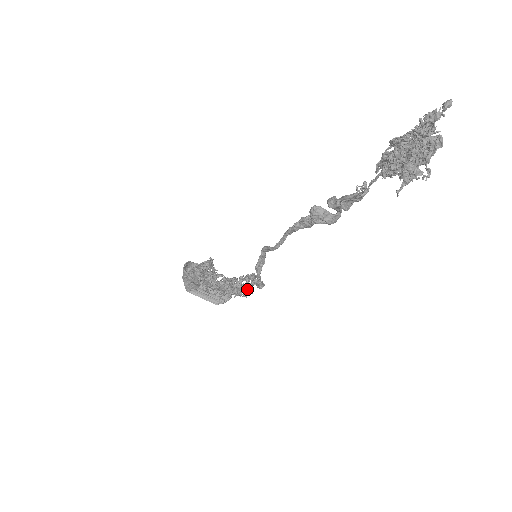
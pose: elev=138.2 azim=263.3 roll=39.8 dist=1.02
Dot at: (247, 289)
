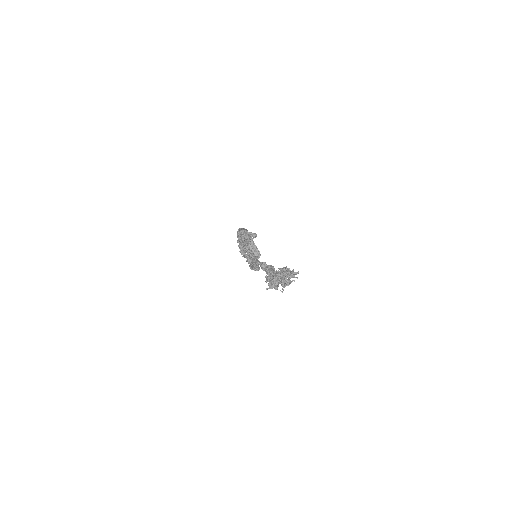
Dot at: (249, 266)
